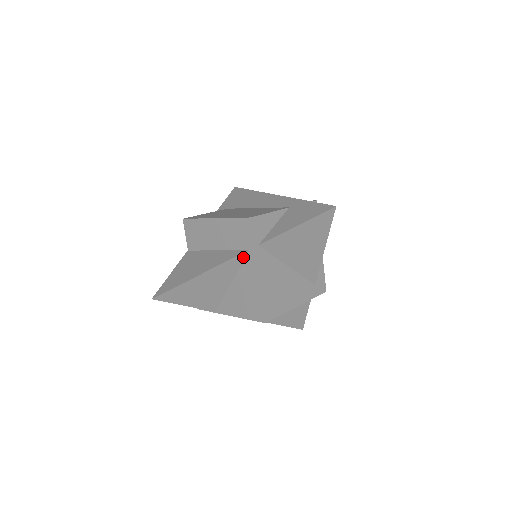
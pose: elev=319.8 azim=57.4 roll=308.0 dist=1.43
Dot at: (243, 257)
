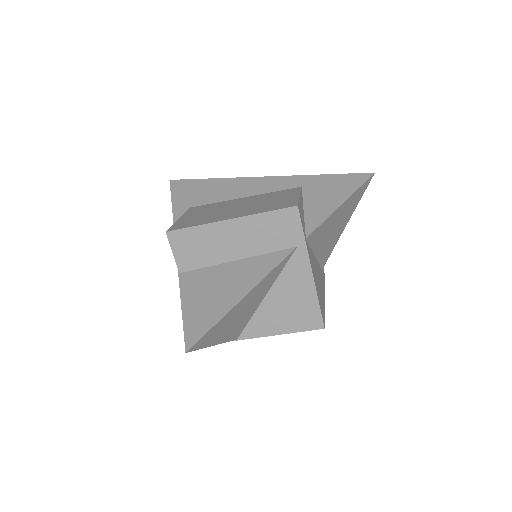
Dot at: (288, 258)
